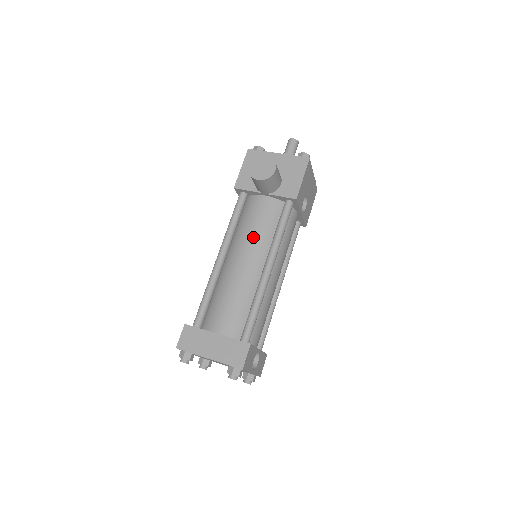
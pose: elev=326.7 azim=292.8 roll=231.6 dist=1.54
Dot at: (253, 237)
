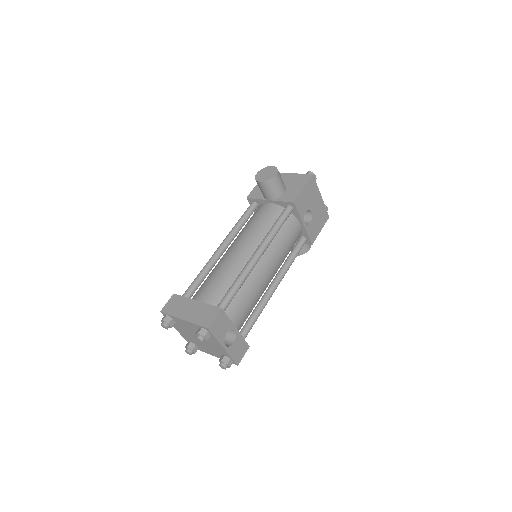
Dot at: (251, 232)
